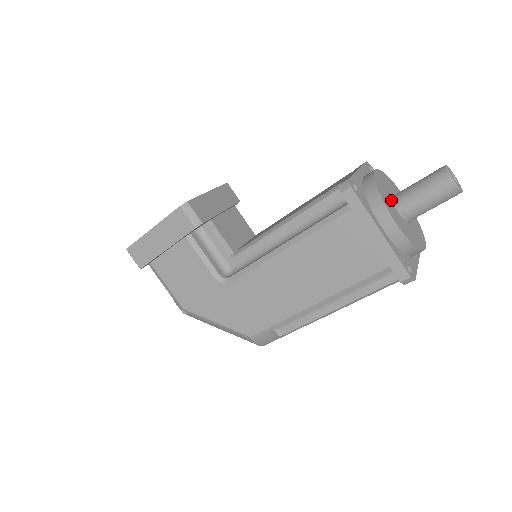
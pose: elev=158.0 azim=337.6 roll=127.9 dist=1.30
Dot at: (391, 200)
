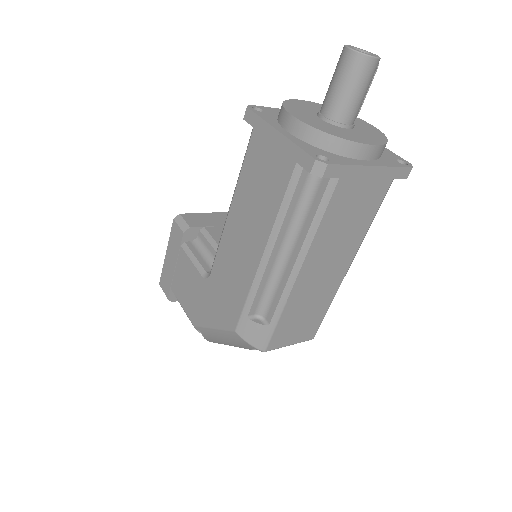
Dot at: (313, 113)
